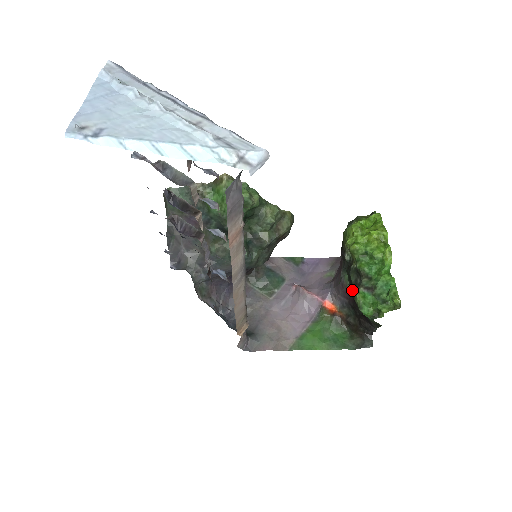
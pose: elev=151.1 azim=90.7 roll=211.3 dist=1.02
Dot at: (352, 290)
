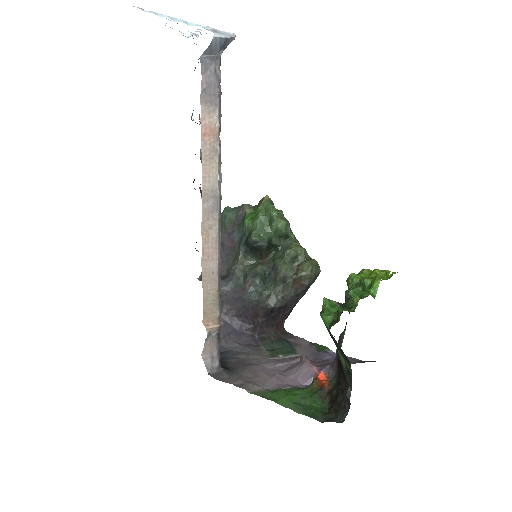
Dot at: occluded
